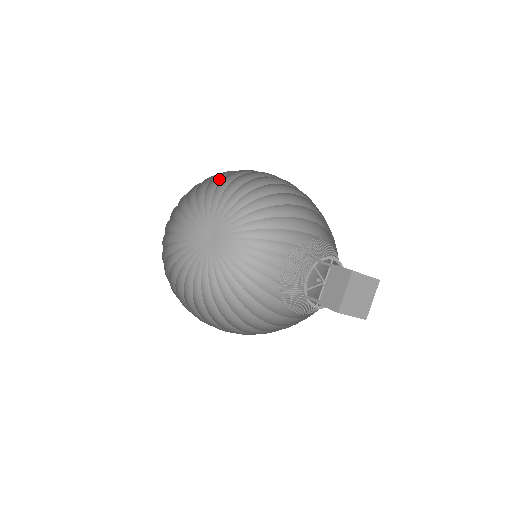
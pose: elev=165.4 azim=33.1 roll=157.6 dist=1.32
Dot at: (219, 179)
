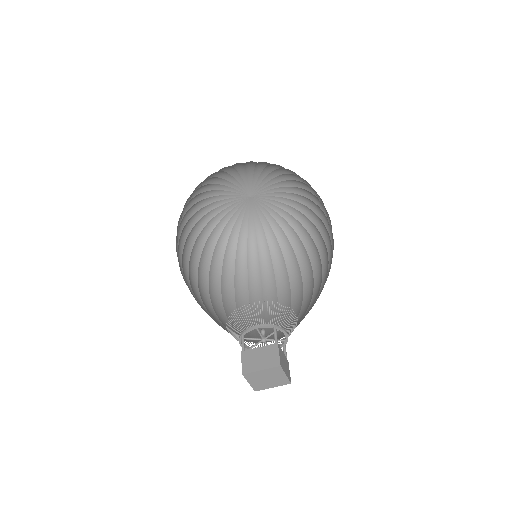
Dot at: (204, 180)
